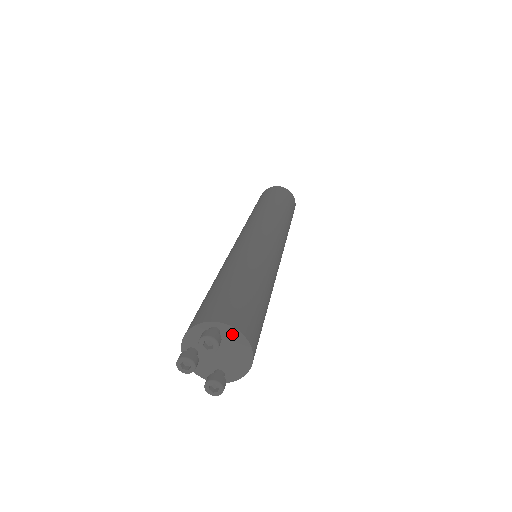
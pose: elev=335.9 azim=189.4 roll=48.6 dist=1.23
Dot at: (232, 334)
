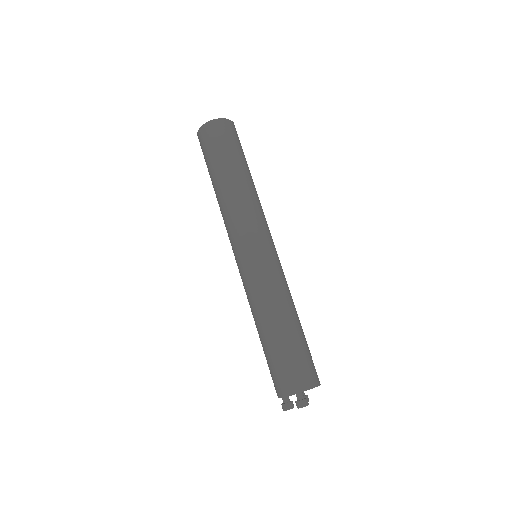
Dot at: (309, 389)
